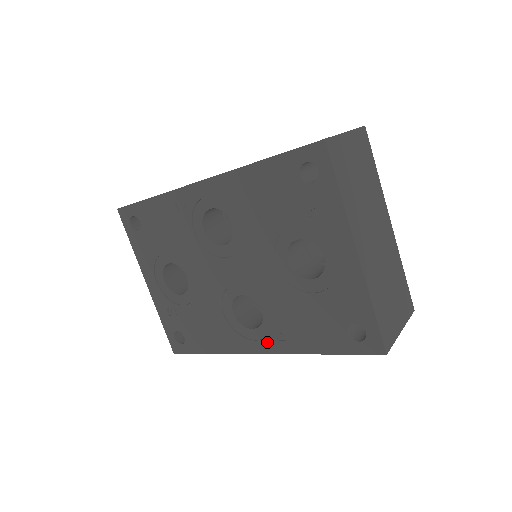
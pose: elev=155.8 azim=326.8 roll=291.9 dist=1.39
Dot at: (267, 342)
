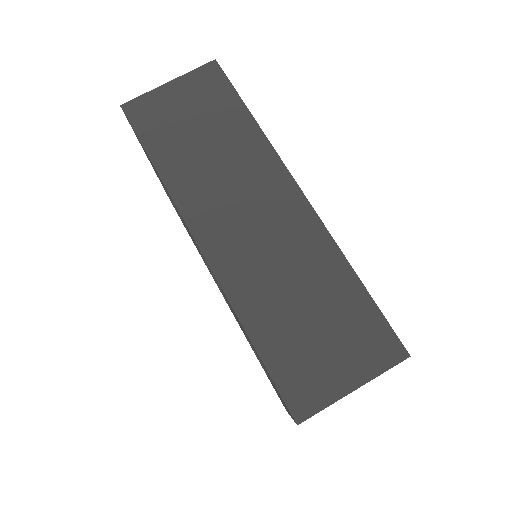
Dot at: (229, 307)
